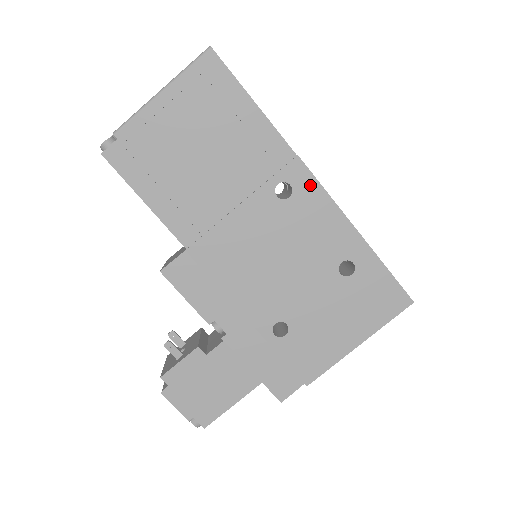
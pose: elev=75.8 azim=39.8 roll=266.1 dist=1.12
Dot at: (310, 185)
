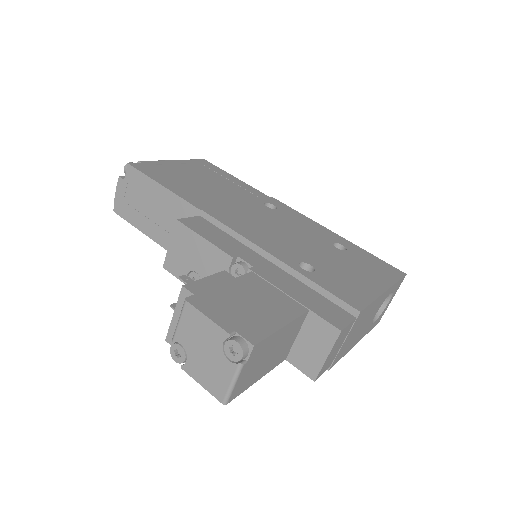
Dot at: (288, 208)
